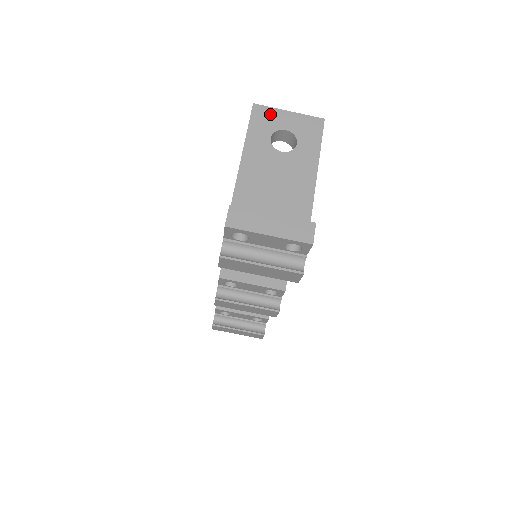
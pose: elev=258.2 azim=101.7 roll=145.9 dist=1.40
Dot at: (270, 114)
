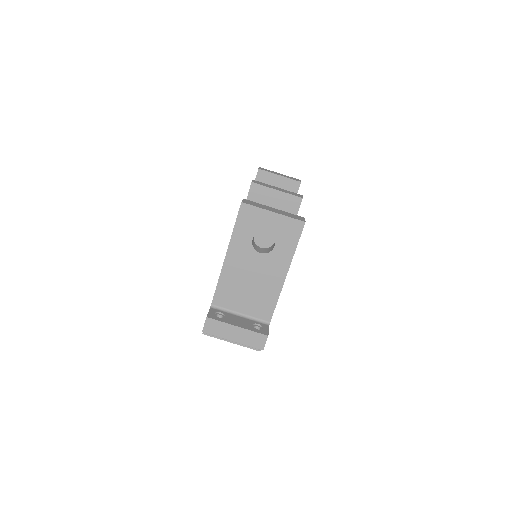
Dot at: (255, 215)
